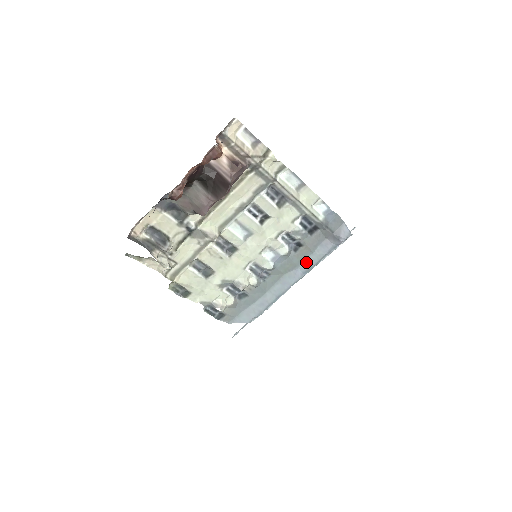
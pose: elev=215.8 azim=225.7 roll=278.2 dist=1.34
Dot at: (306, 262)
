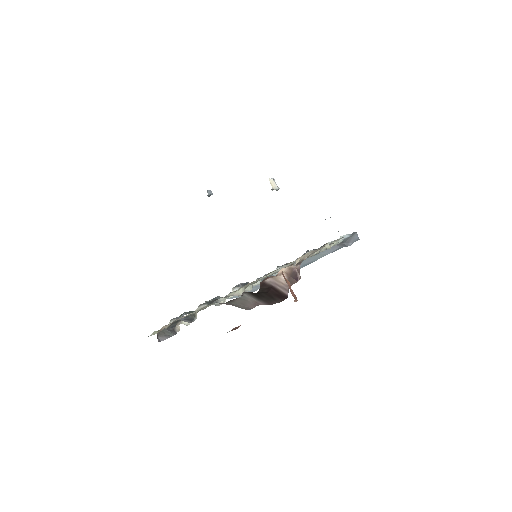
Dot at: (309, 259)
